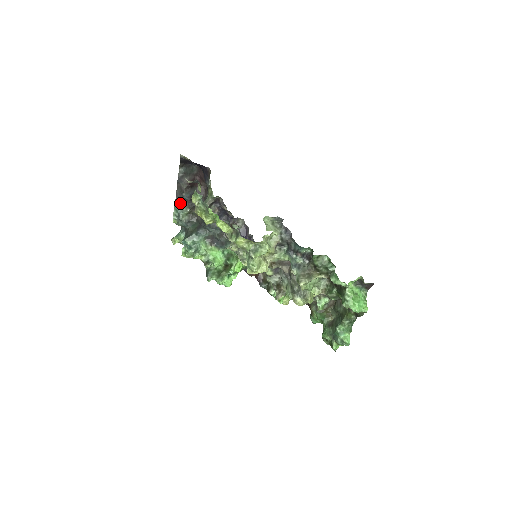
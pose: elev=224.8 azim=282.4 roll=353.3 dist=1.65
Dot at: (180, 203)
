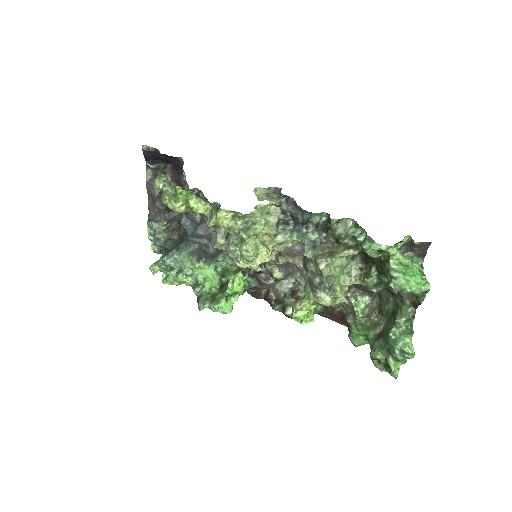
Dot at: (154, 217)
